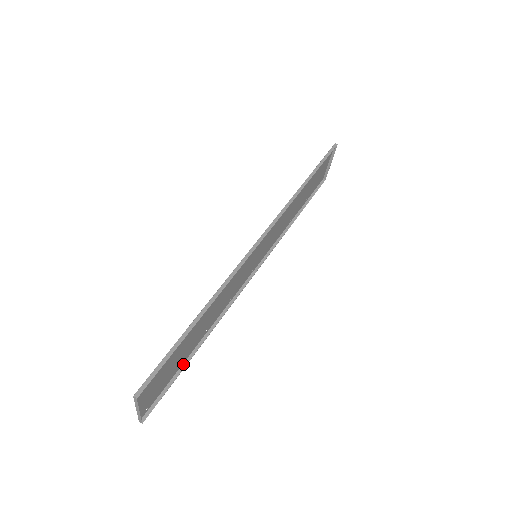
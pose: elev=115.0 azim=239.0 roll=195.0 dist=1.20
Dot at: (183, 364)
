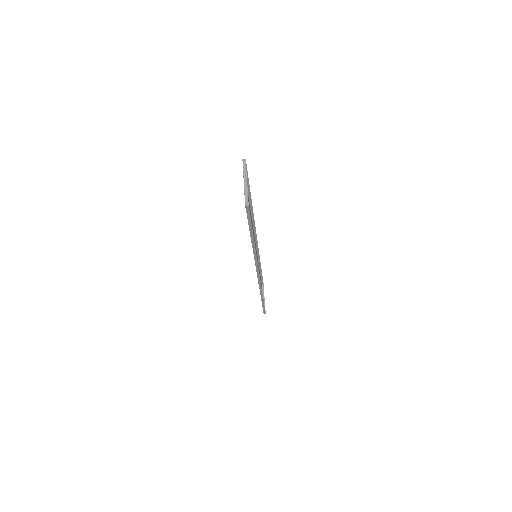
Dot at: (260, 271)
